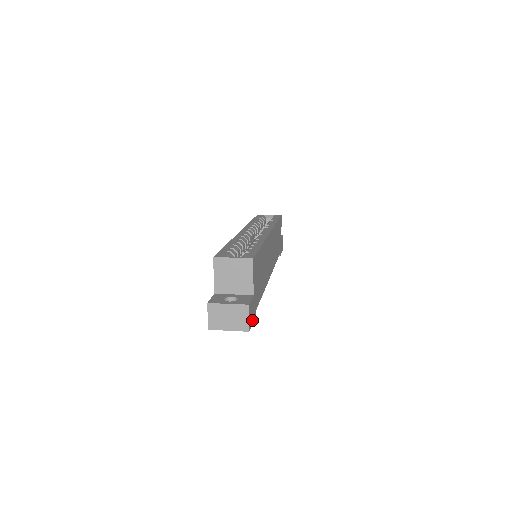
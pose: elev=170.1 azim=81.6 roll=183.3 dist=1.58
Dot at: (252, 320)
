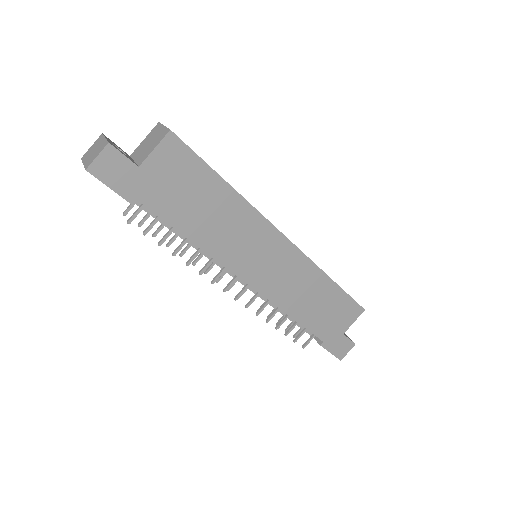
Dot at: (111, 182)
